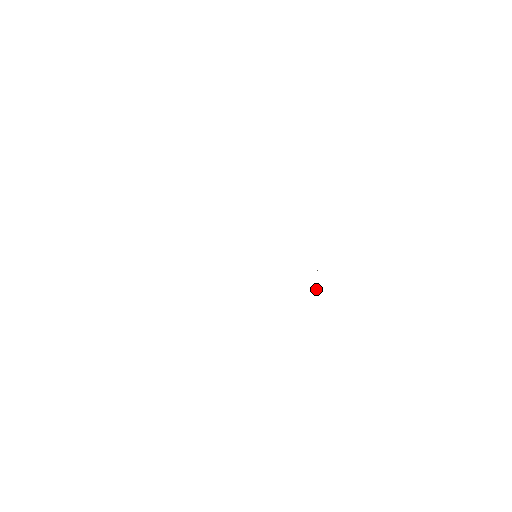
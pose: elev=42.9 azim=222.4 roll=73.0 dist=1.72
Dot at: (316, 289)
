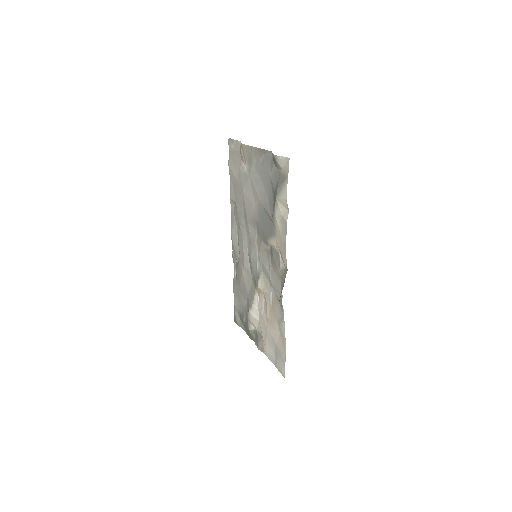
Dot at: (250, 331)
